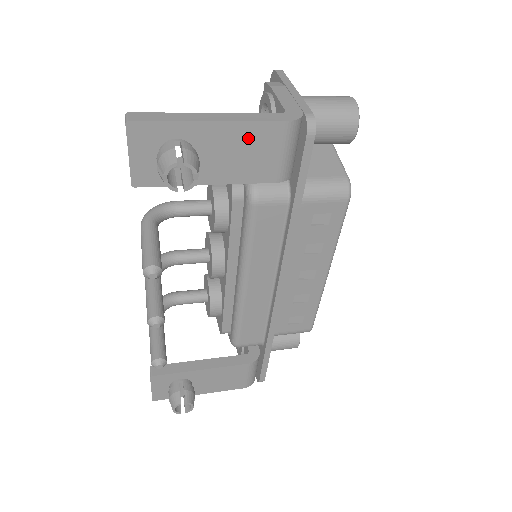
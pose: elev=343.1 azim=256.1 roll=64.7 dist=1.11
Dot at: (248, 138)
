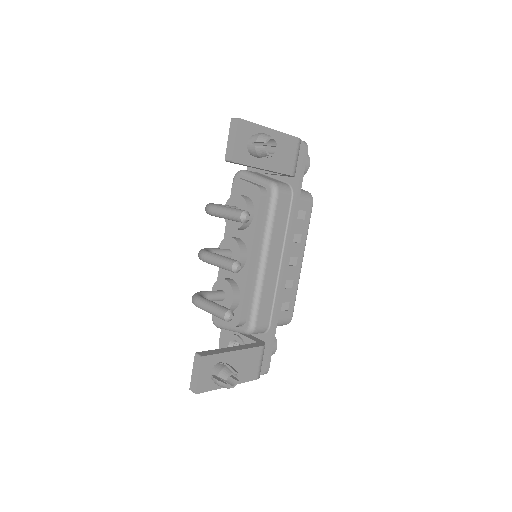
Dot at: (284, 143)
